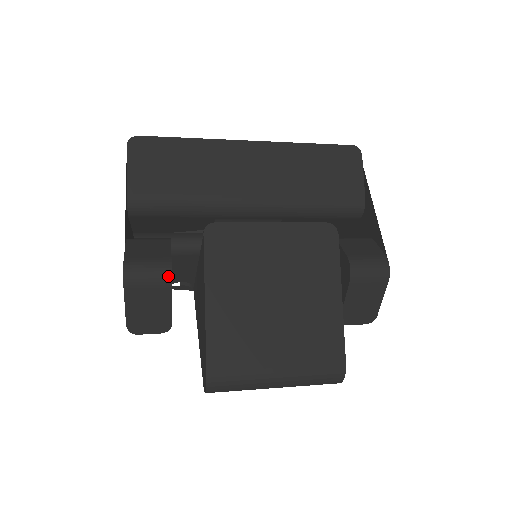
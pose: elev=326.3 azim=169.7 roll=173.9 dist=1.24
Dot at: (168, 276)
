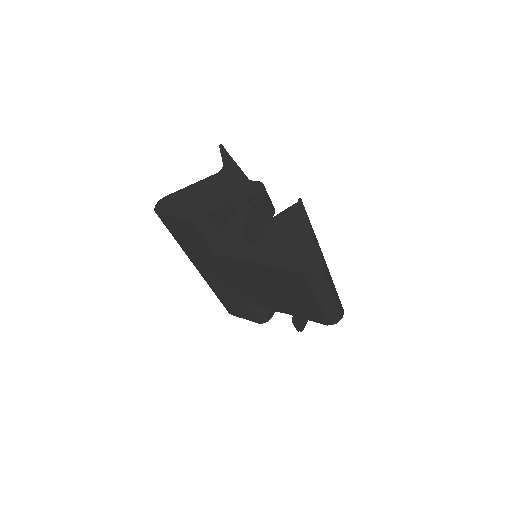
Dot at: (274, 209)
